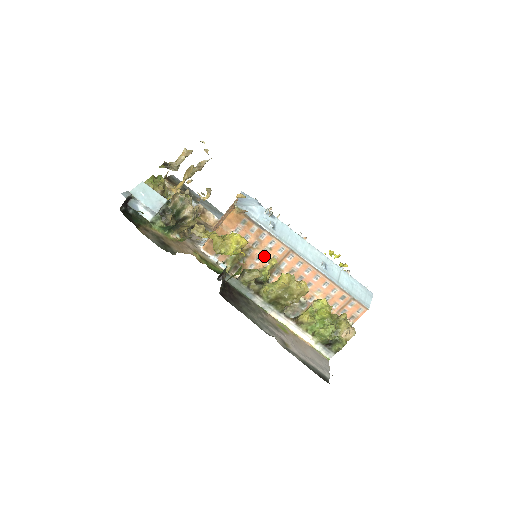
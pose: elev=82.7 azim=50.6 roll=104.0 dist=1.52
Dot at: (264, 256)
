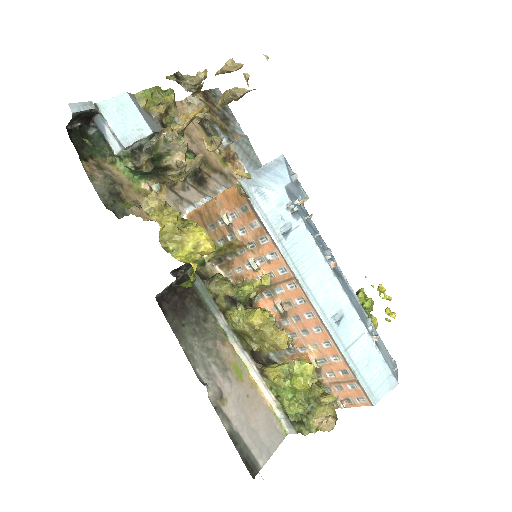
Dot at: (257, 266)
